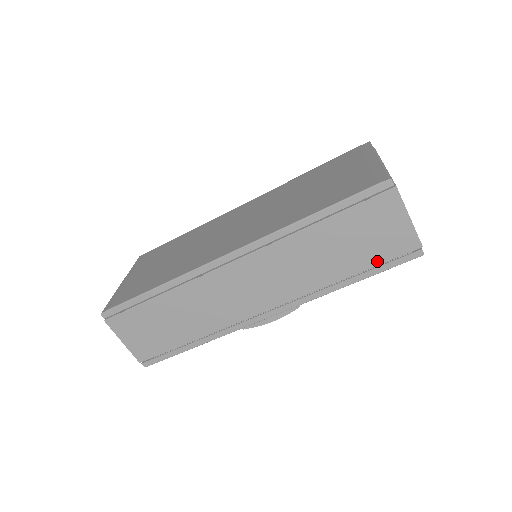
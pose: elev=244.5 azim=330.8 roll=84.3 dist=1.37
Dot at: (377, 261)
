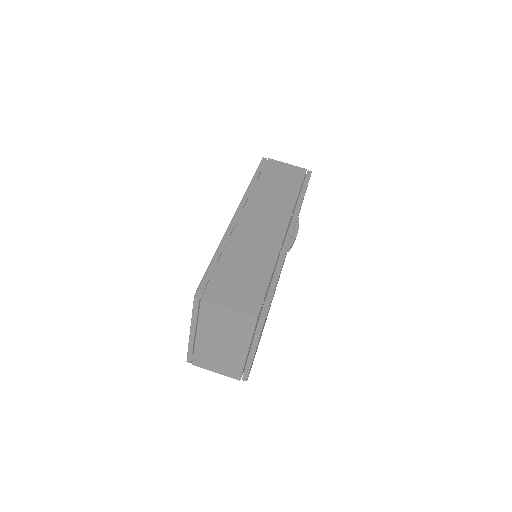
Dot at: (299, 182)
